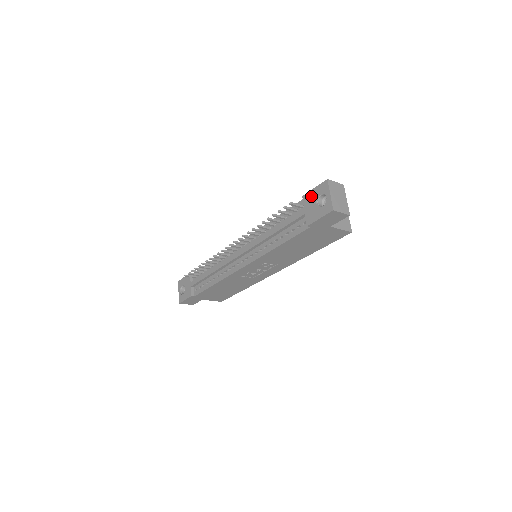
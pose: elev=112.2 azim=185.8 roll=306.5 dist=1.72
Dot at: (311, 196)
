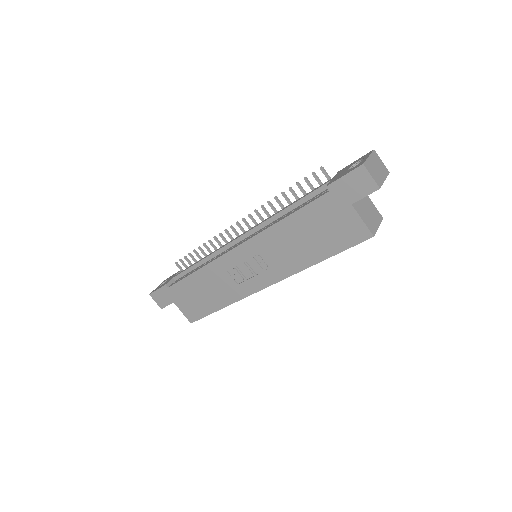
Dot at: (347, 166)
